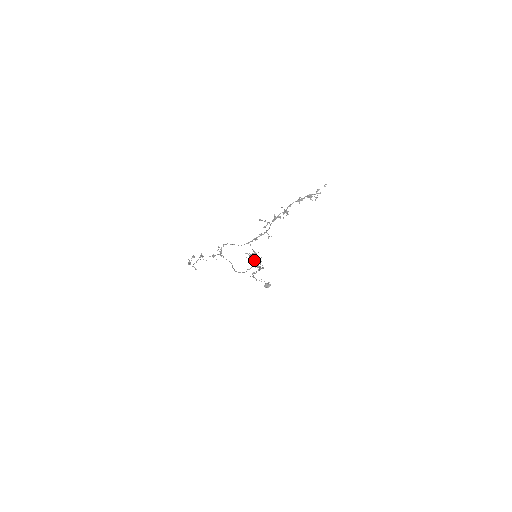
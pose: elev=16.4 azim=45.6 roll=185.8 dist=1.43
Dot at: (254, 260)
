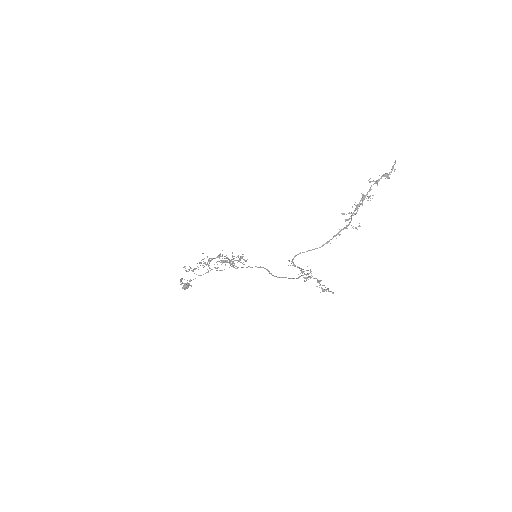
Dot at: (232, 262)
